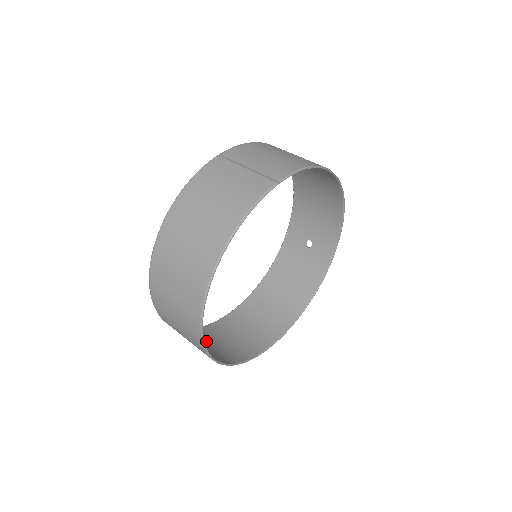
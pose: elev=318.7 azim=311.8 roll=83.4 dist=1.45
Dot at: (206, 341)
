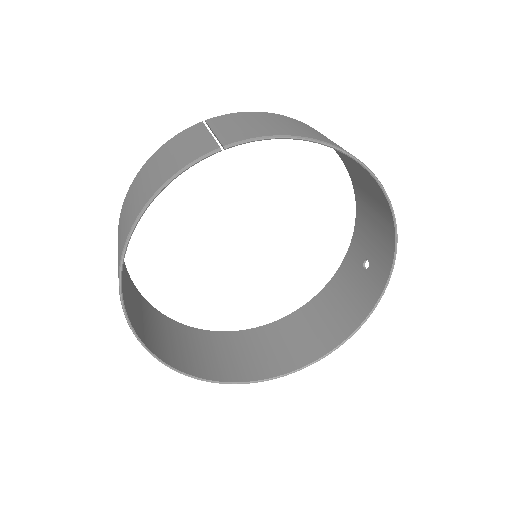
Dot at: (196, 345)
